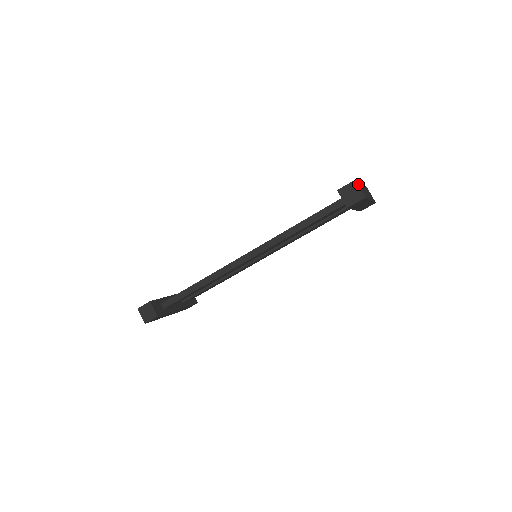
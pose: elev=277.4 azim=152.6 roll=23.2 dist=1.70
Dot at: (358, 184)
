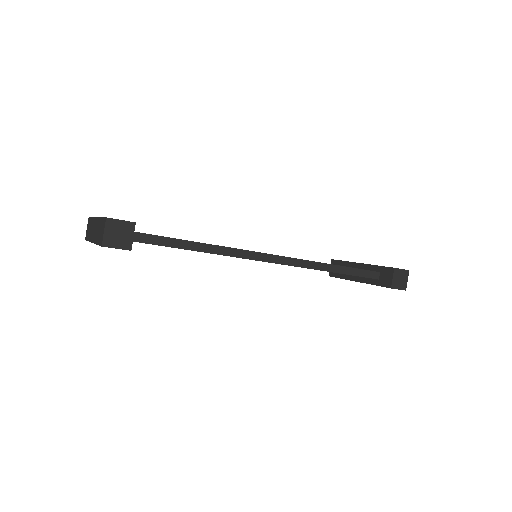
Dot at: (408, 275)
